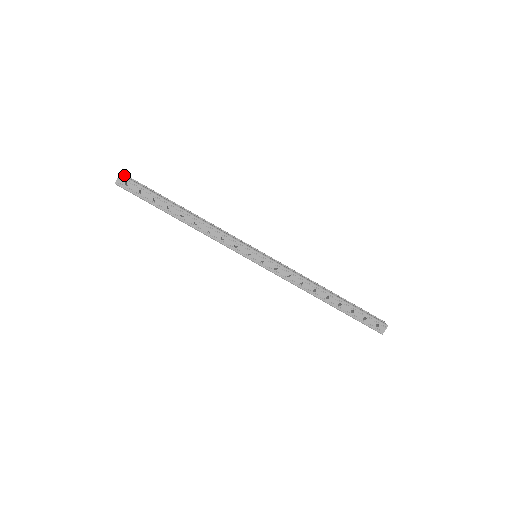
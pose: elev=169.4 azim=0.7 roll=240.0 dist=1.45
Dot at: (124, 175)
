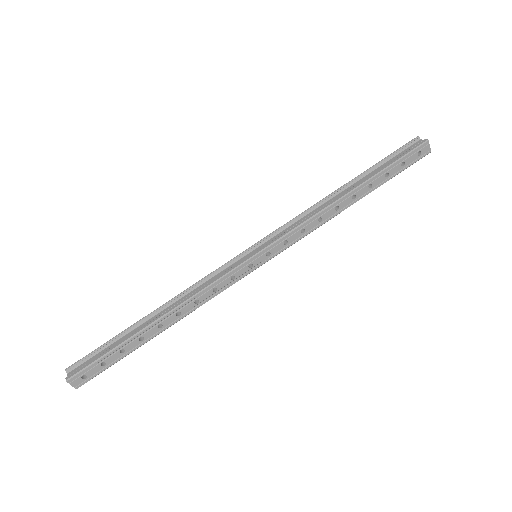
Dot at: (70, 375)
